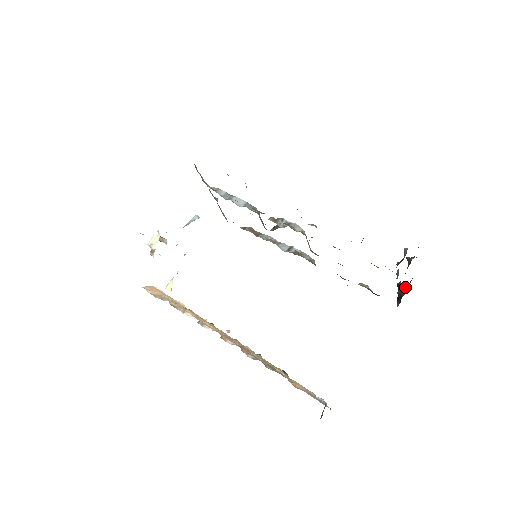
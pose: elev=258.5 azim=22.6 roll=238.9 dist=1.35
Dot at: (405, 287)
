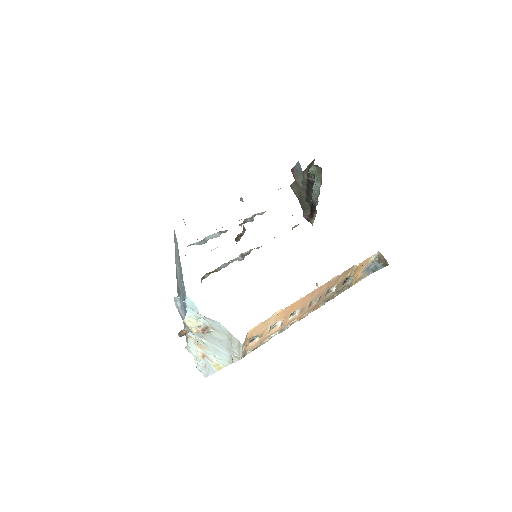
Dot at: (305, 211)
